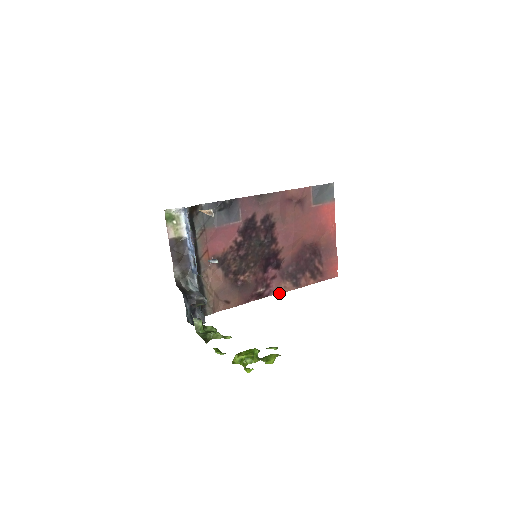
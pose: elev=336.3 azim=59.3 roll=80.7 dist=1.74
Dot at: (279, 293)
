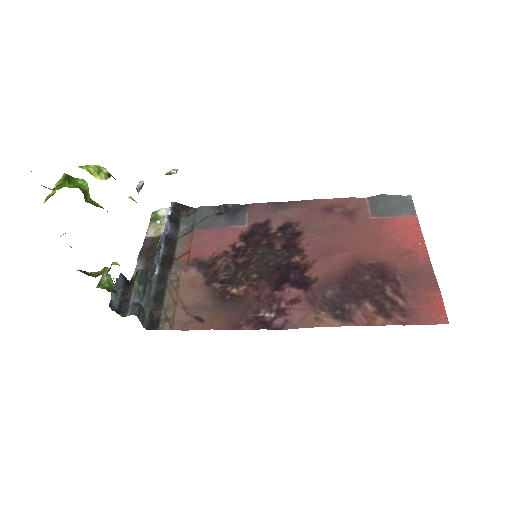
Dot at: occluded
